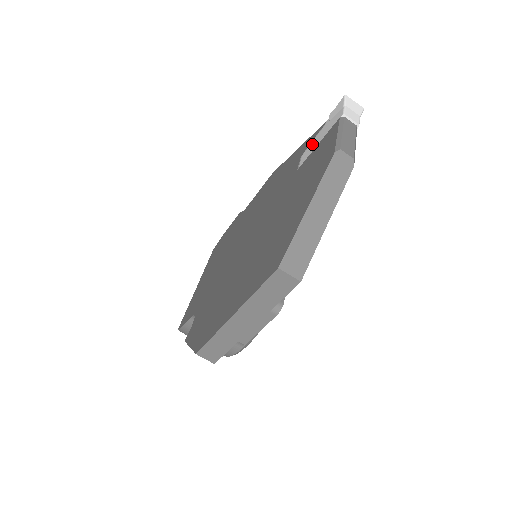
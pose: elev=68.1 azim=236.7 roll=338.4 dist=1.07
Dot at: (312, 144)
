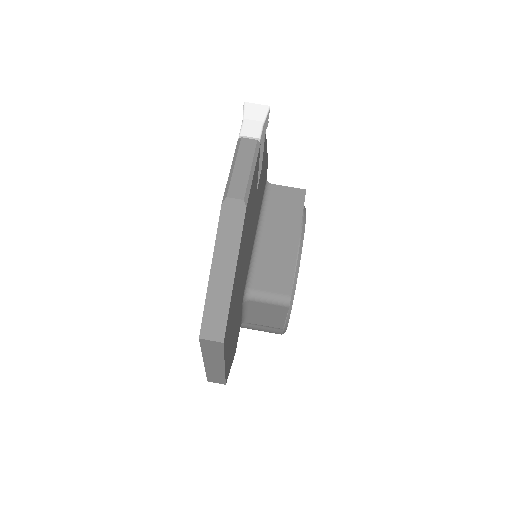
Dot at: occluded
